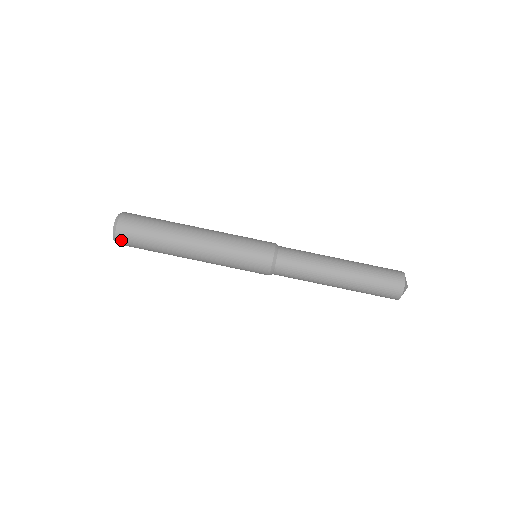
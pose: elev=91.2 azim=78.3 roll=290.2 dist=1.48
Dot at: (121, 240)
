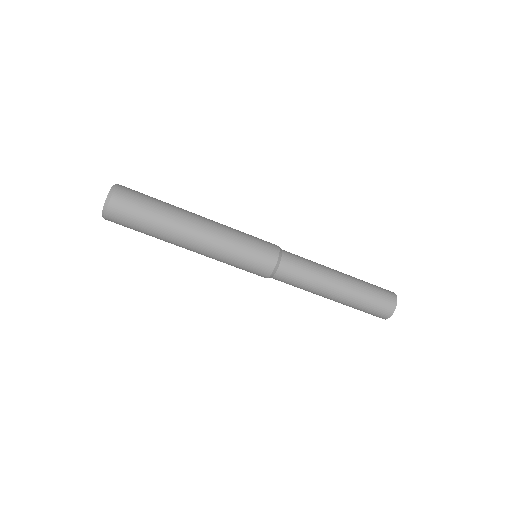
Dot at: (111, 221)
